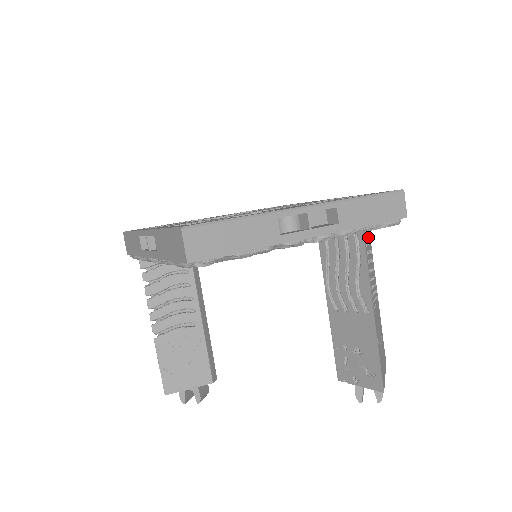
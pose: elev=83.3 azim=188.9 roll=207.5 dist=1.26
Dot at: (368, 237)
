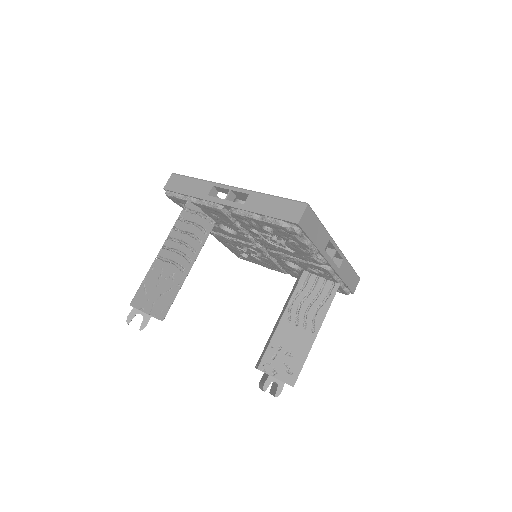
Dot at: occluded
